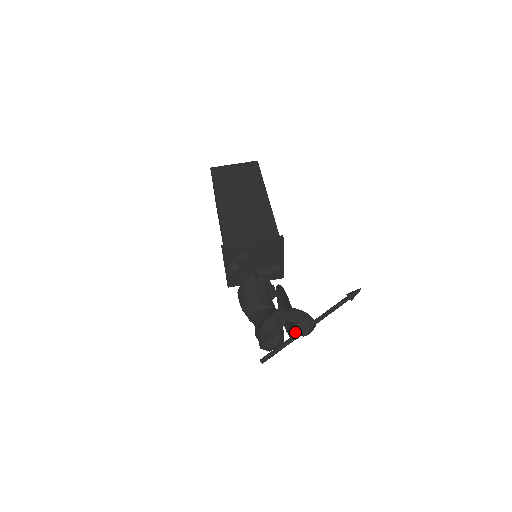
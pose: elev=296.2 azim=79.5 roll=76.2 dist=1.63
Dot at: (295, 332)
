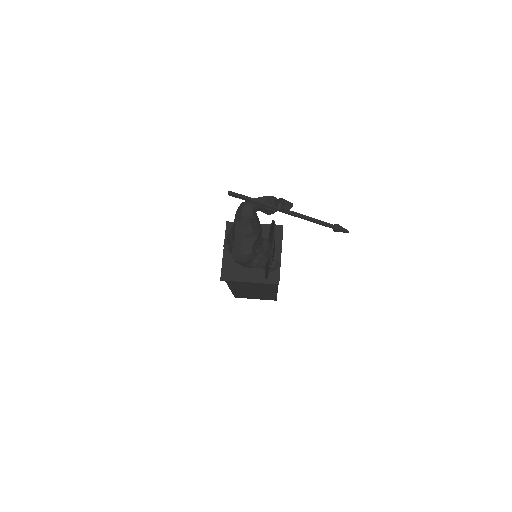
Dot at: (273, 236)
